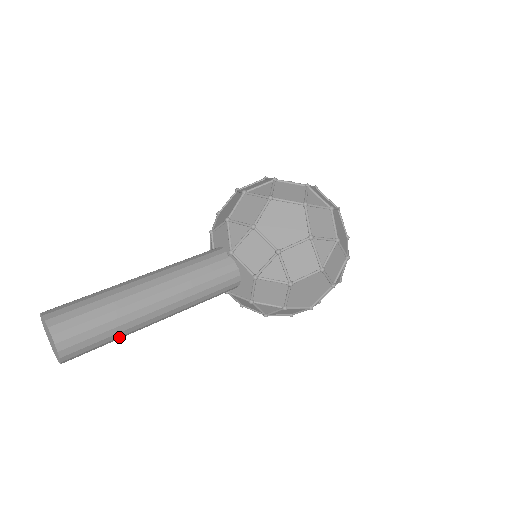
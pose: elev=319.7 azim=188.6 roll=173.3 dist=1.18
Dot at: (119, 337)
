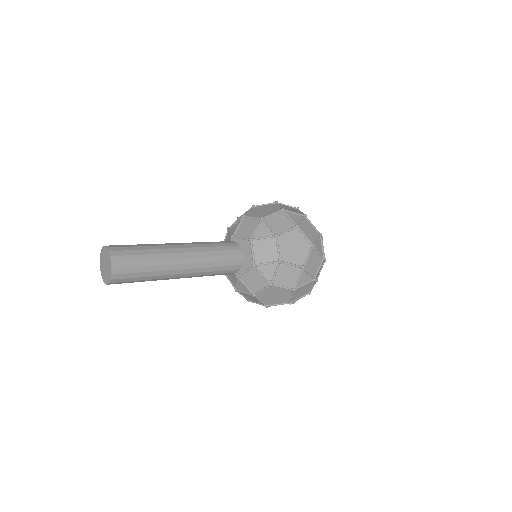
Dot at: (154, 267)
